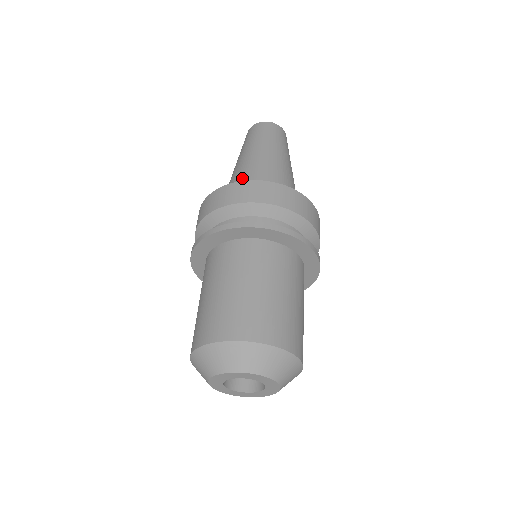
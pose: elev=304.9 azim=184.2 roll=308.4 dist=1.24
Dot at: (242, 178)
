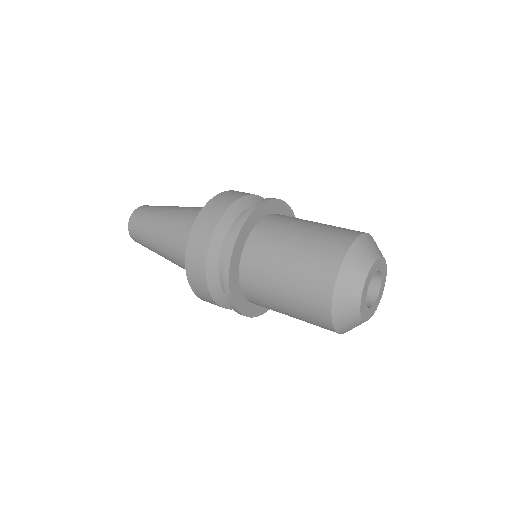
Dot at: (180, 250)
